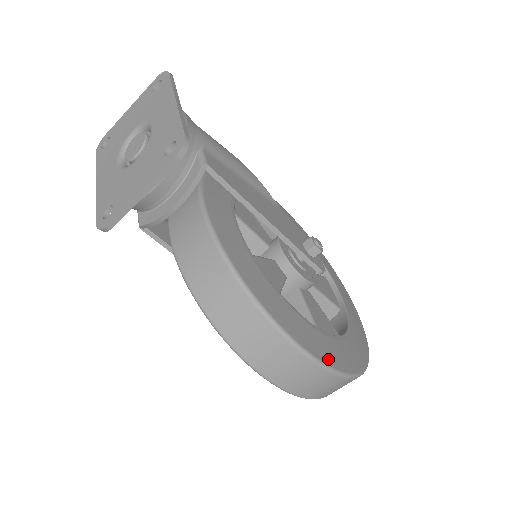
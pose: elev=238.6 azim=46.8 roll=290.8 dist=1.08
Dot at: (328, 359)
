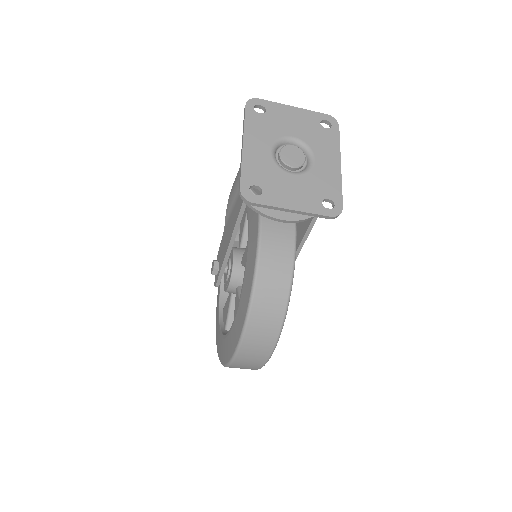
Dot at: occluded
